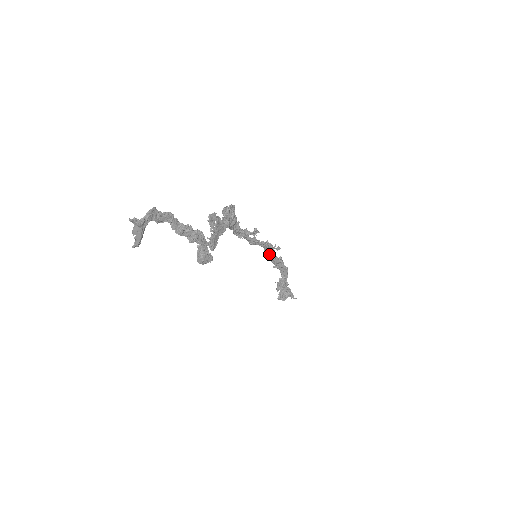
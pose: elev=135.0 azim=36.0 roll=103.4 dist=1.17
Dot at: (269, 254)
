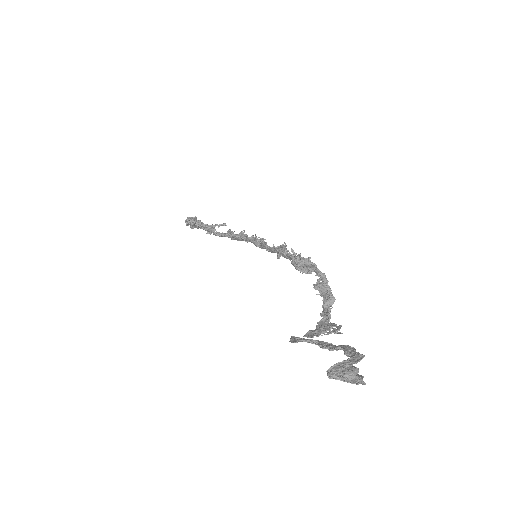
Dot at: (250, 240)
